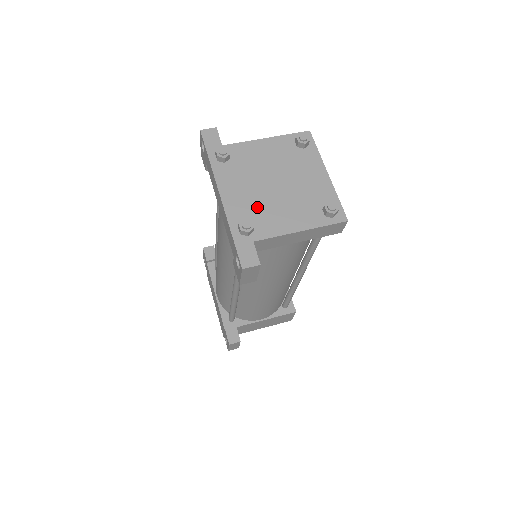
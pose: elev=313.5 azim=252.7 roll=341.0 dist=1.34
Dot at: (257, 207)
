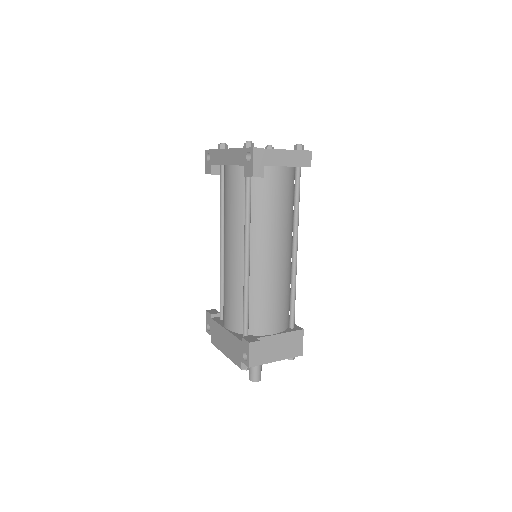
Dot at: occluded
